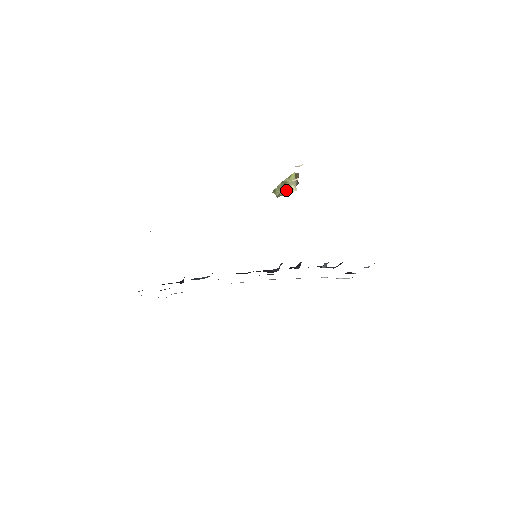
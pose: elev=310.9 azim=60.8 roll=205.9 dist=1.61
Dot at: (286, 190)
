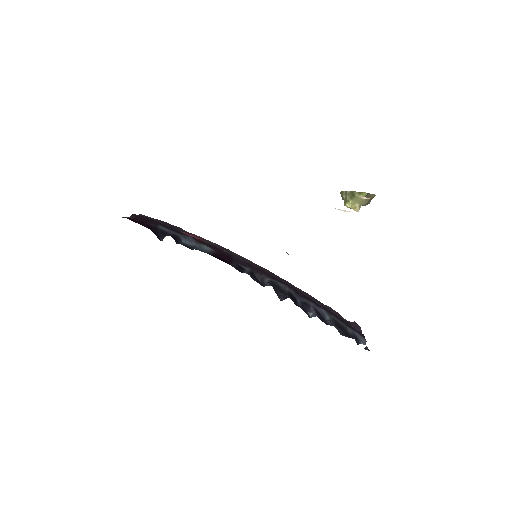
Dot at: (348, 203)
